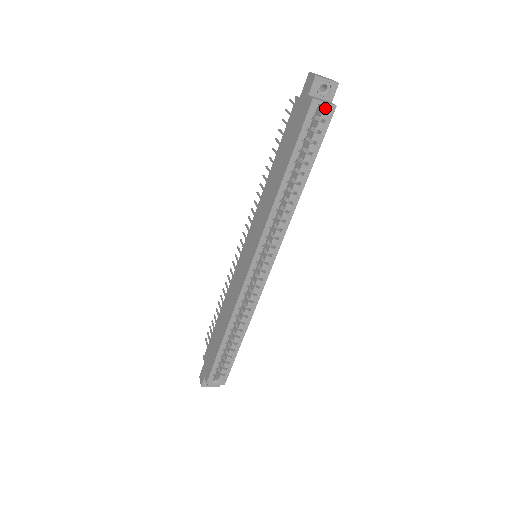
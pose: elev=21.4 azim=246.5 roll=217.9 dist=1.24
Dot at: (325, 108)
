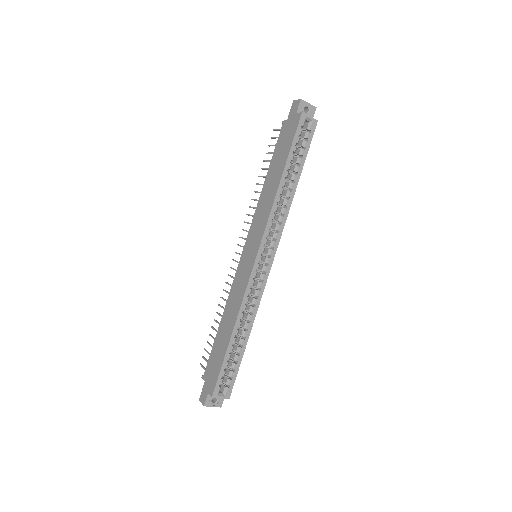
Dot at: (310, 122)
